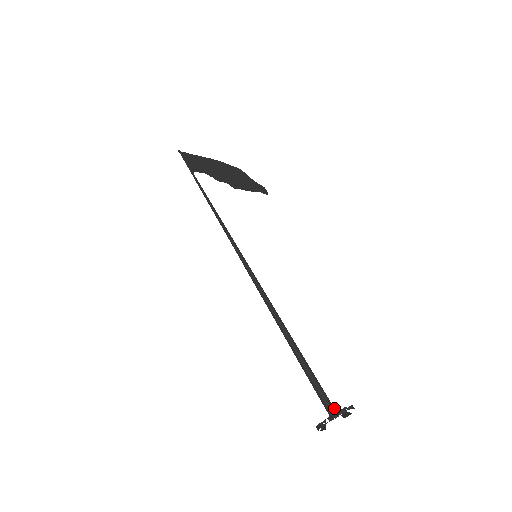
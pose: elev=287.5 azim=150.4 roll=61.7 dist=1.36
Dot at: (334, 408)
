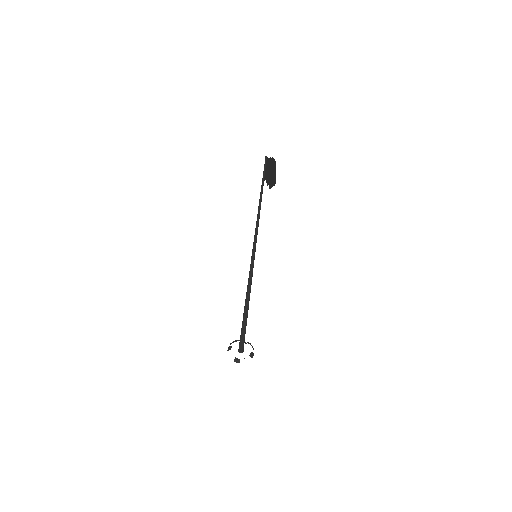
Dot at: occluded
